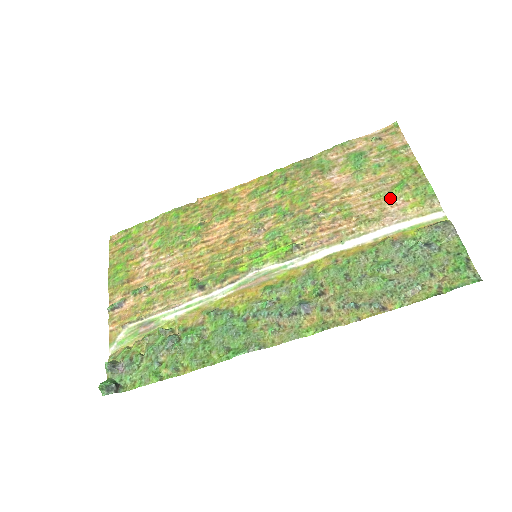
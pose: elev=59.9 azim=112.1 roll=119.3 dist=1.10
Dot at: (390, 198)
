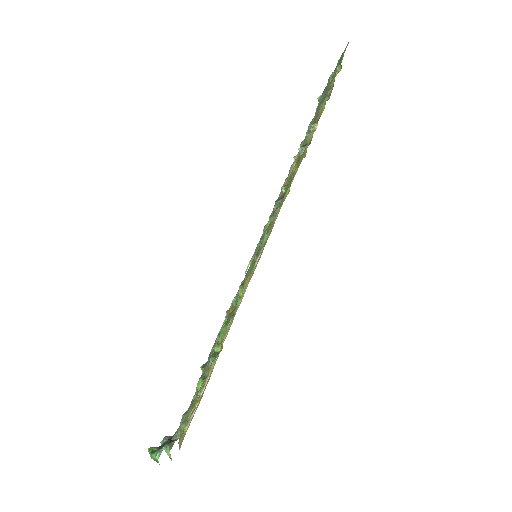
Dot at: occluded
